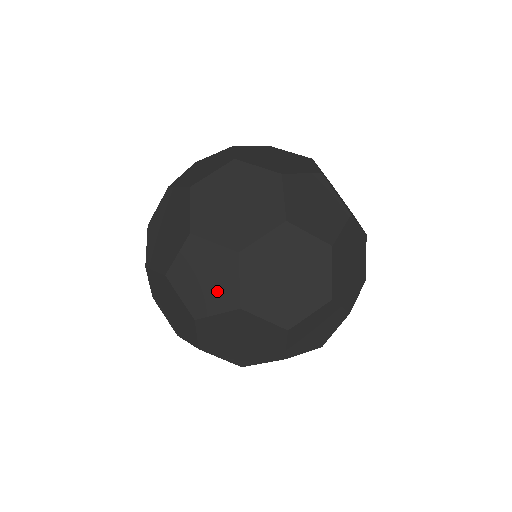
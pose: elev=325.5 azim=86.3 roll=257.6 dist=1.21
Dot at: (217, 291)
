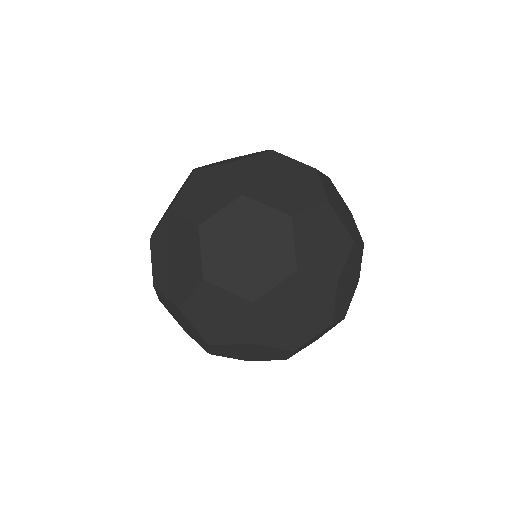
Dot at: (219, 194)
